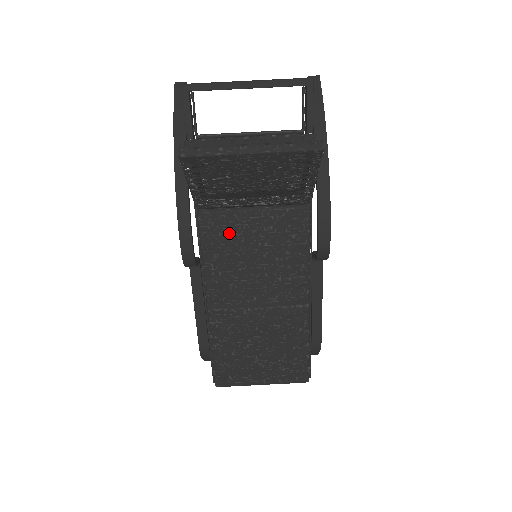
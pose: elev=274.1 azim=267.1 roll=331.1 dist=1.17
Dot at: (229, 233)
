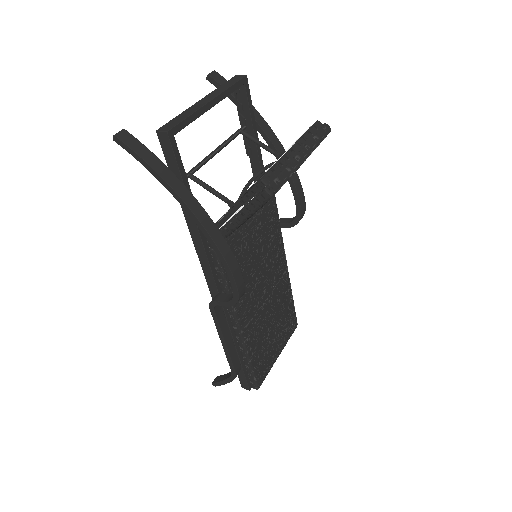
Dot at: (239, 251)
